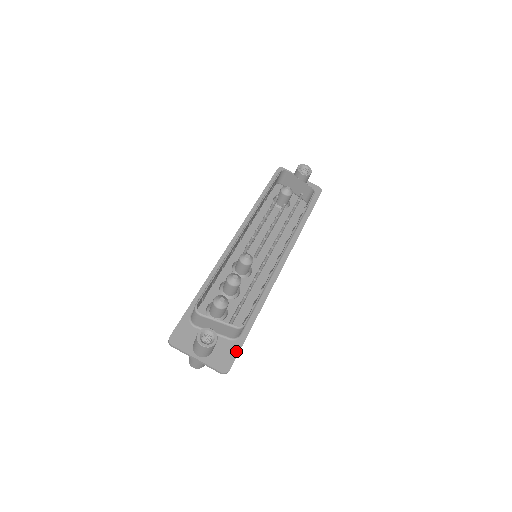
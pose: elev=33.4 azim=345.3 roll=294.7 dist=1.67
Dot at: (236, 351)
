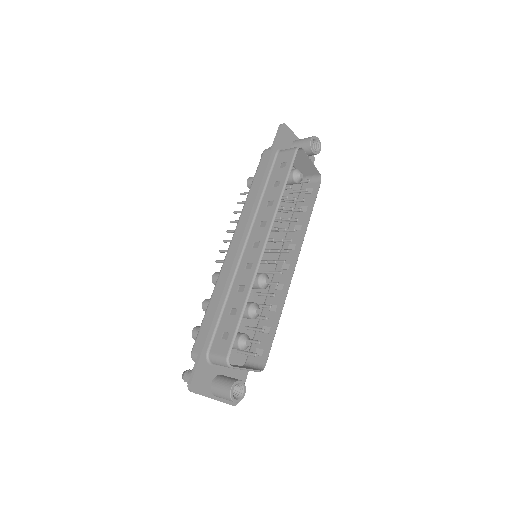
Dot at: (244, 379)
